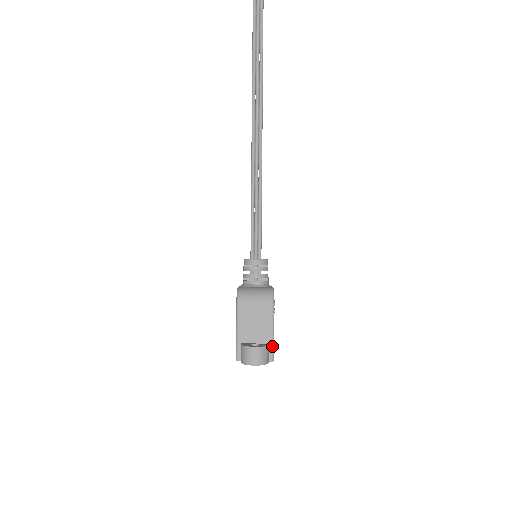
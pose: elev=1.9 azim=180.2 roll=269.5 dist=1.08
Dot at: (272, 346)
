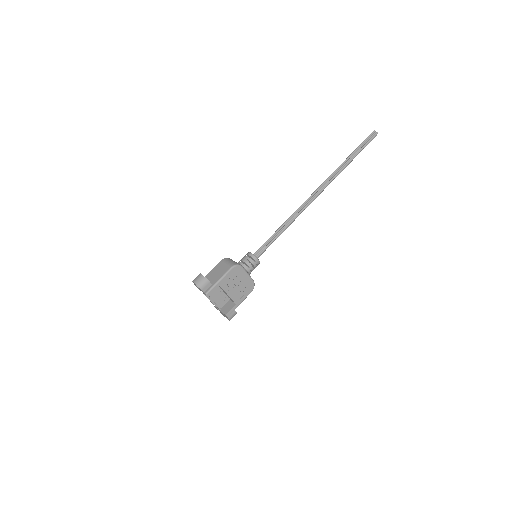
Dot at: (212, 286)
